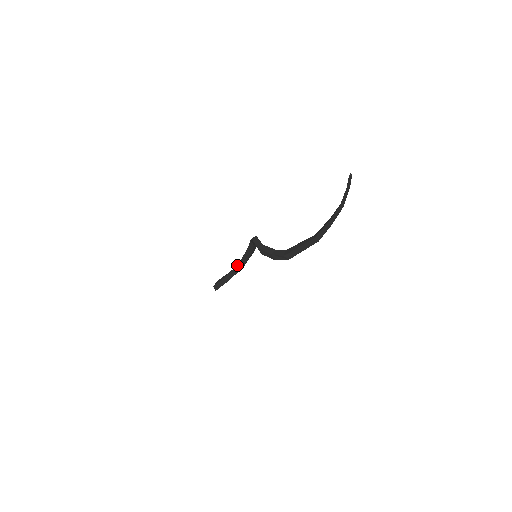
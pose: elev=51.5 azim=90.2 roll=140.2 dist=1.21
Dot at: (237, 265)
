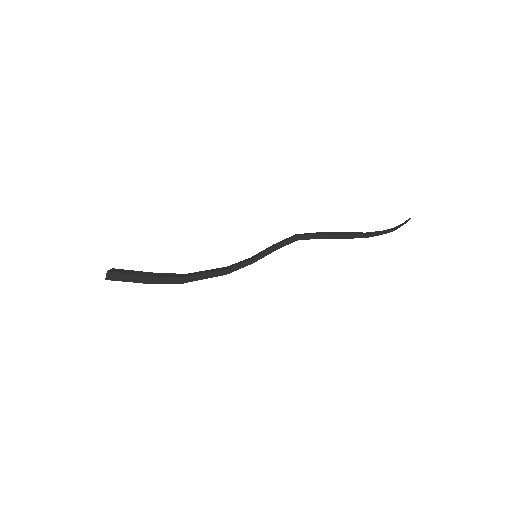
Dot at: (184, 274)
